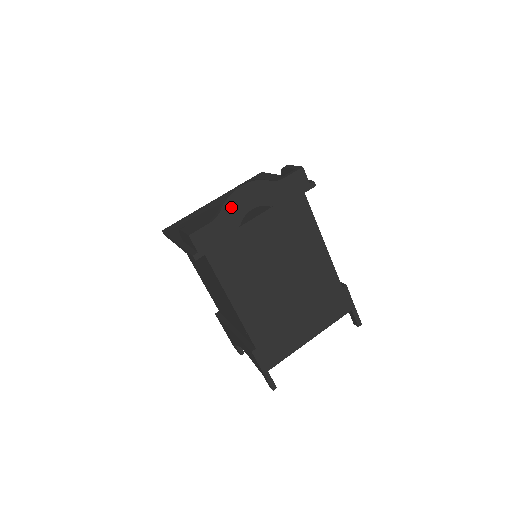
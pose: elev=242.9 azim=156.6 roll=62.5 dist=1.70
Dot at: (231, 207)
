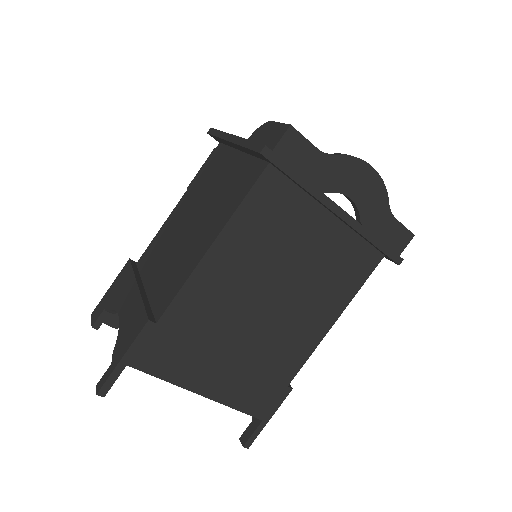
Dot at: (344, 167)
